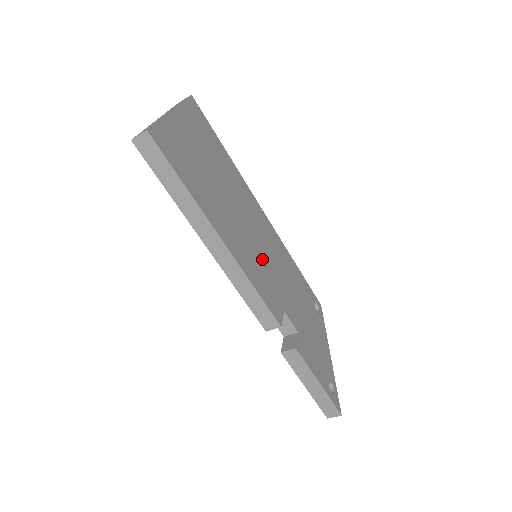
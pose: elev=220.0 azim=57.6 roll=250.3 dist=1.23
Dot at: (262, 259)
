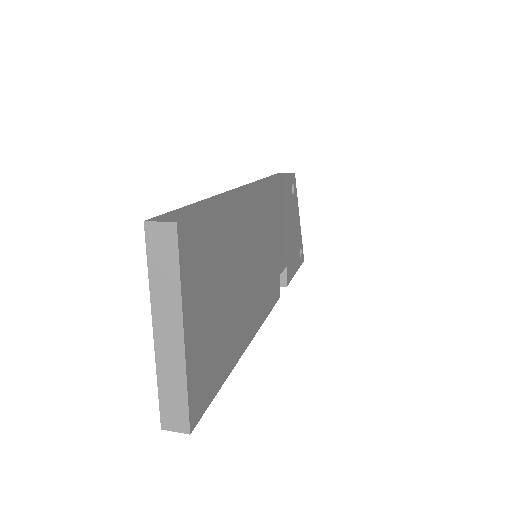
Dot at: (266, 267)
